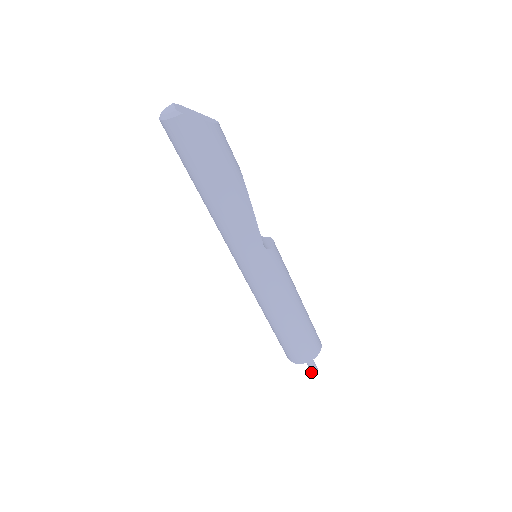
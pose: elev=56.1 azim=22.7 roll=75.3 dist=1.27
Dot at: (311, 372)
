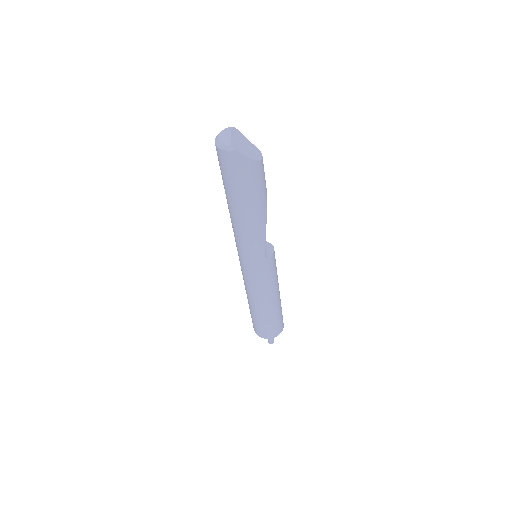
Dot at: (268, 342)
